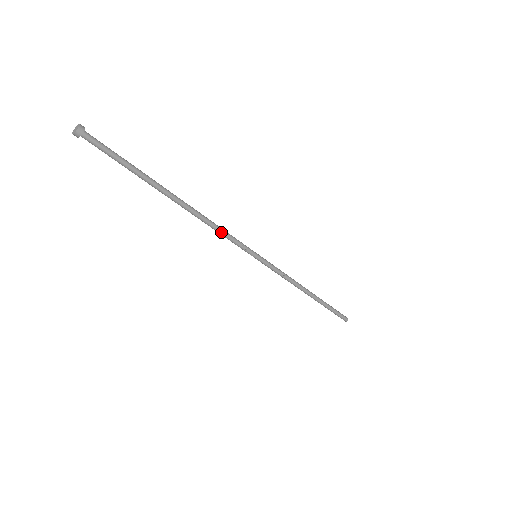
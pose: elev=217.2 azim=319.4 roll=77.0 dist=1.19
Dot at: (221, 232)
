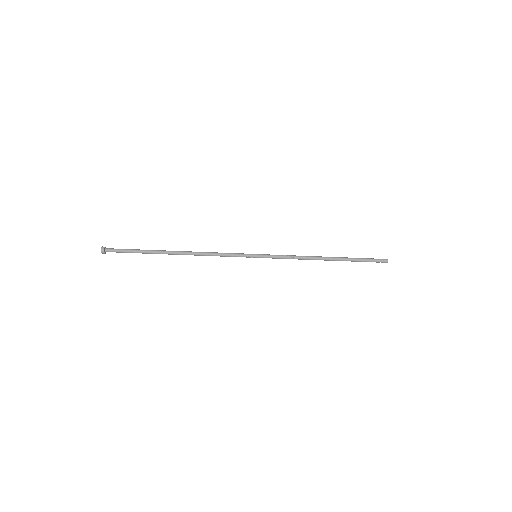
Dot at: (217, 255)
